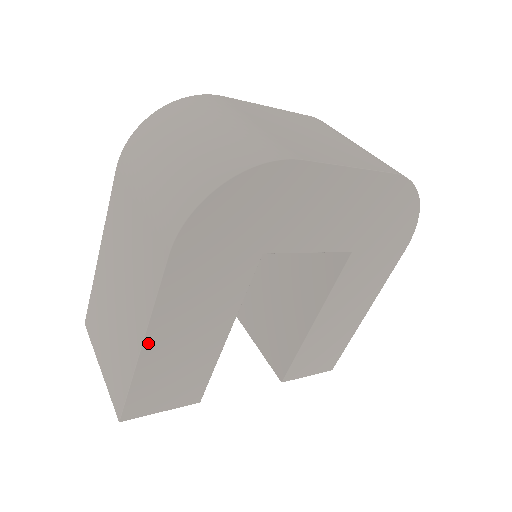
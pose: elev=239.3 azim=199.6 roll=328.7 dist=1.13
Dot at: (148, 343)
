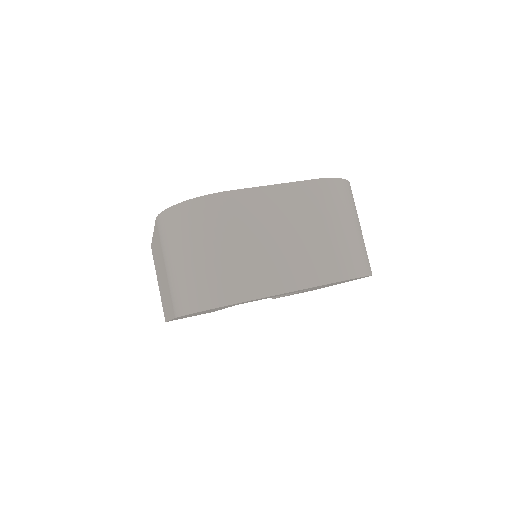
Dot at: (173, 319)
